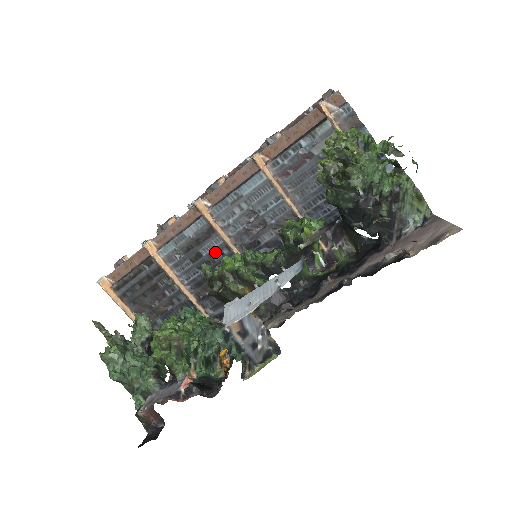
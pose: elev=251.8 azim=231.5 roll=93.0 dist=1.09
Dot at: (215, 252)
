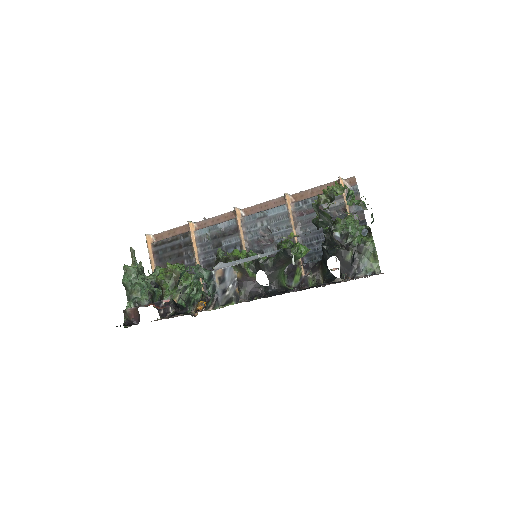
Dot at: (231, 246)
